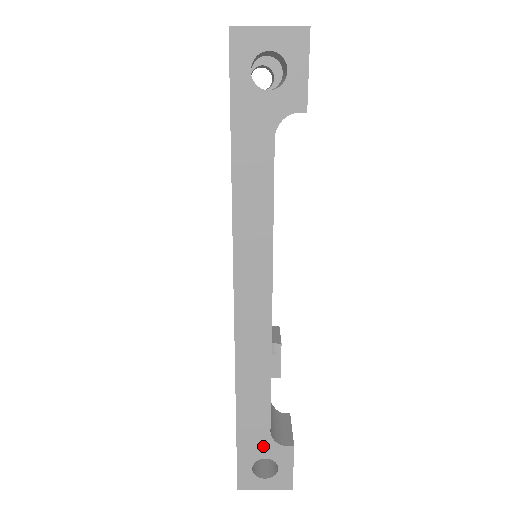
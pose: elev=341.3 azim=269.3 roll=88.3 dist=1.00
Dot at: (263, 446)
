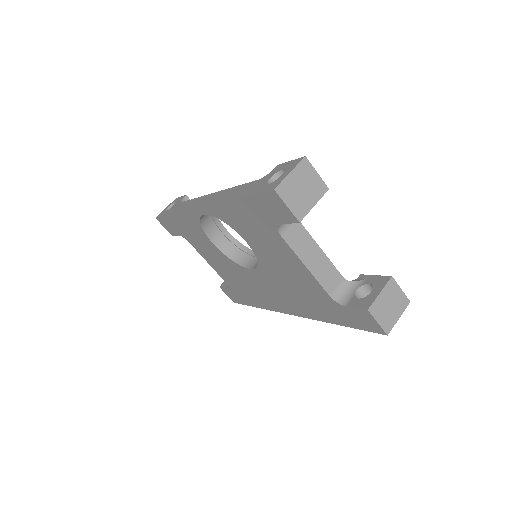
Dot at: occluded
